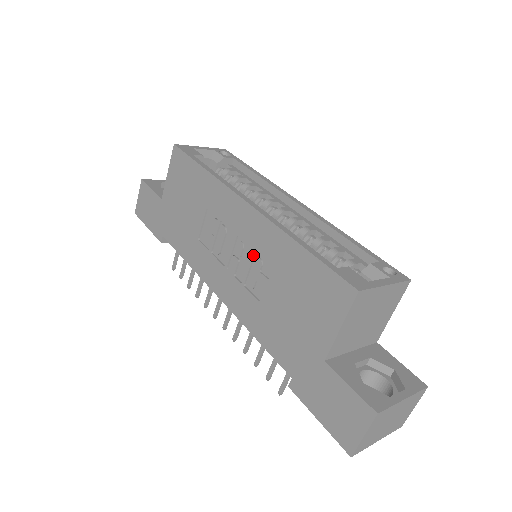
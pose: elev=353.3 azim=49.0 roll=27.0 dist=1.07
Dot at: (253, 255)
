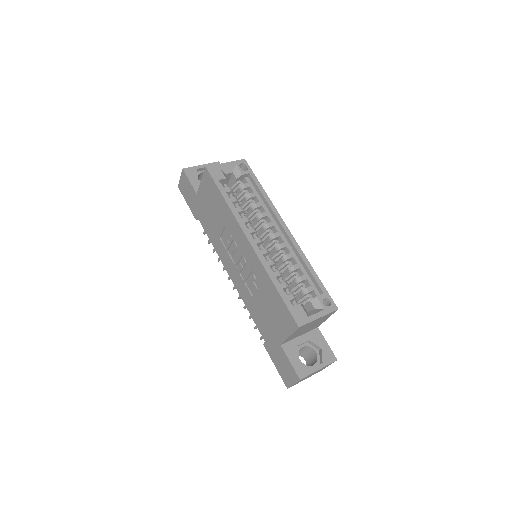
Dot at: (250, 272)
